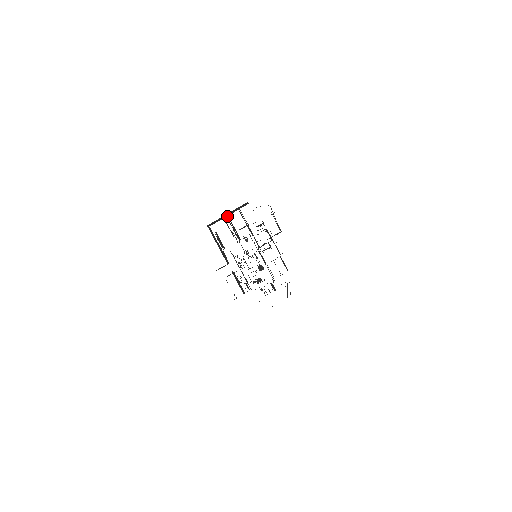
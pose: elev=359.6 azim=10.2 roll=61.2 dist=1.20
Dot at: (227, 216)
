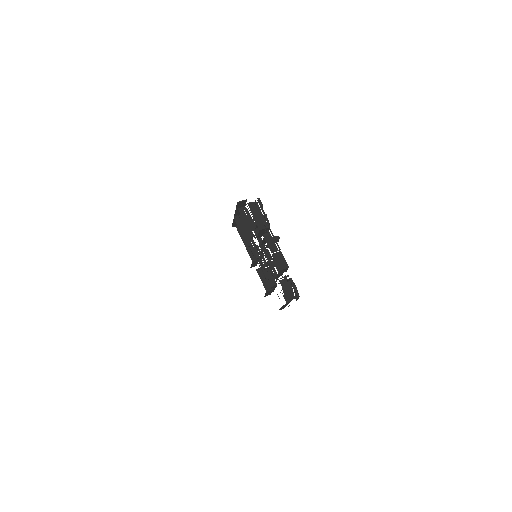
Dot at: (239, 216)
